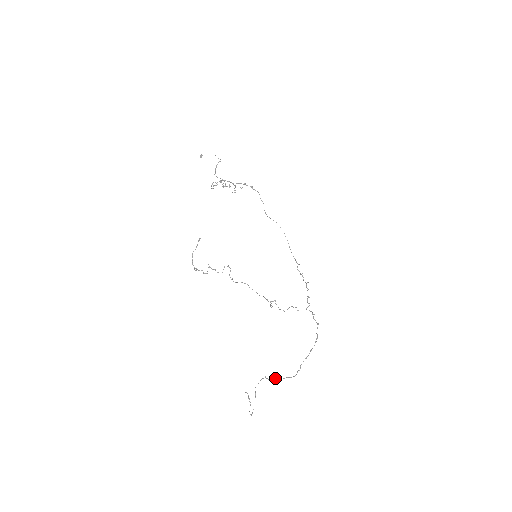
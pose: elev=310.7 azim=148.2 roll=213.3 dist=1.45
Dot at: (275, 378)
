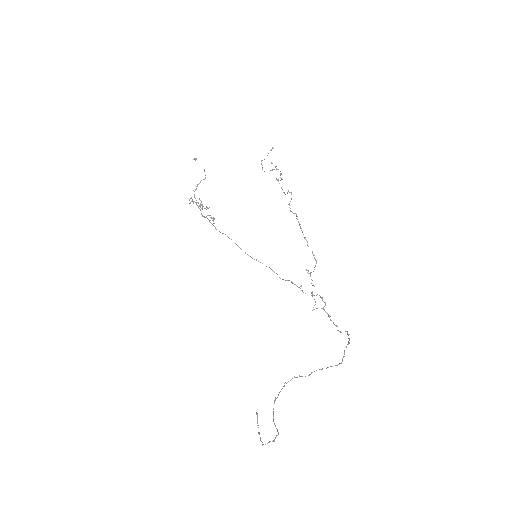
Dot at: (312, 372)
